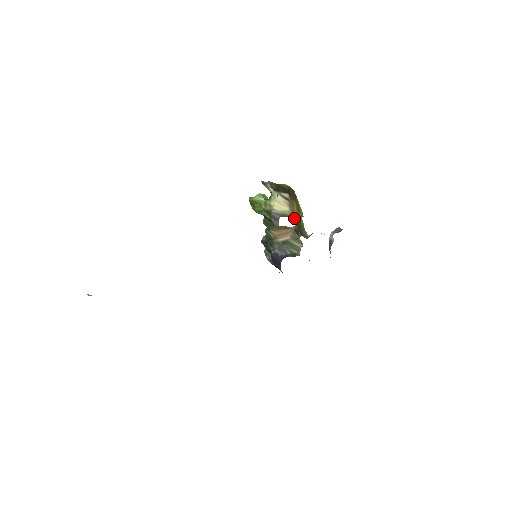
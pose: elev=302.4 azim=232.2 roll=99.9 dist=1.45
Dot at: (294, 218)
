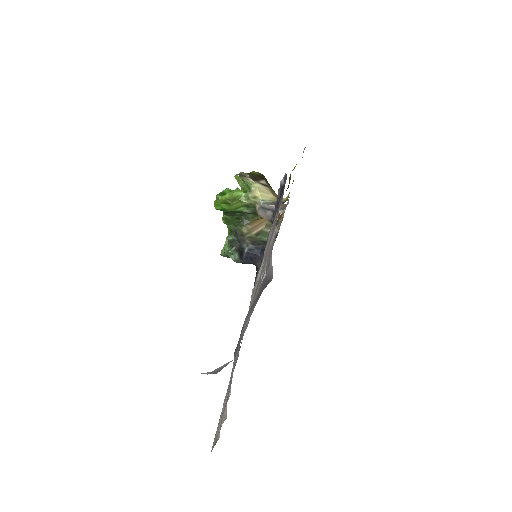
Dot at: occluded
